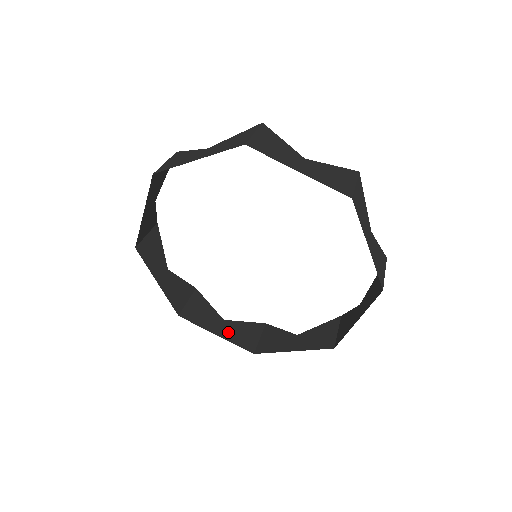
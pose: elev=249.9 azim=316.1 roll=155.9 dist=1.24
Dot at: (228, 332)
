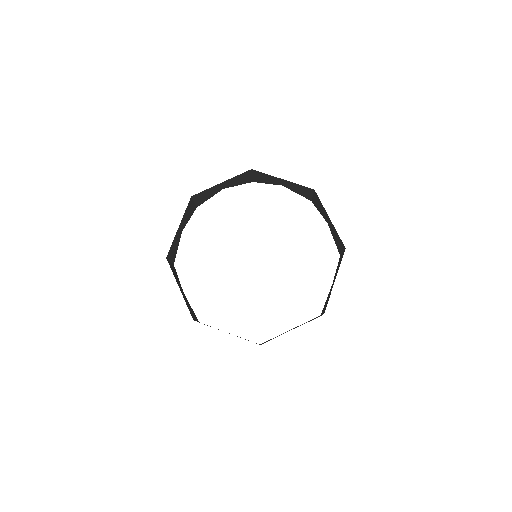
Dot at: occluded
